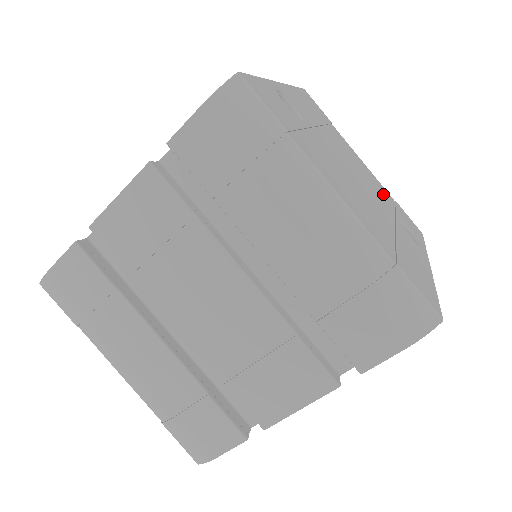
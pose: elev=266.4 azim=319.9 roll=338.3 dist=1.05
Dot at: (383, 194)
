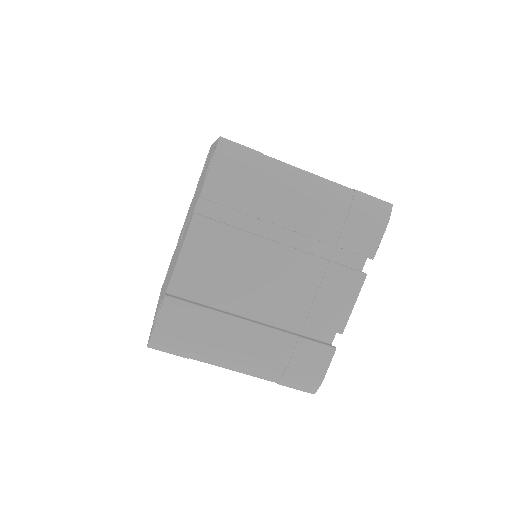
Dot at: occluded
